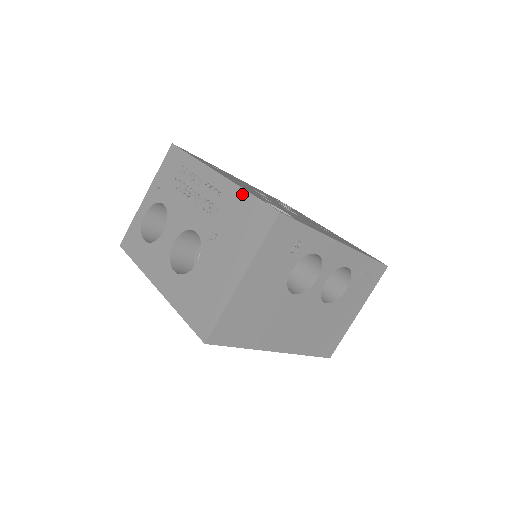
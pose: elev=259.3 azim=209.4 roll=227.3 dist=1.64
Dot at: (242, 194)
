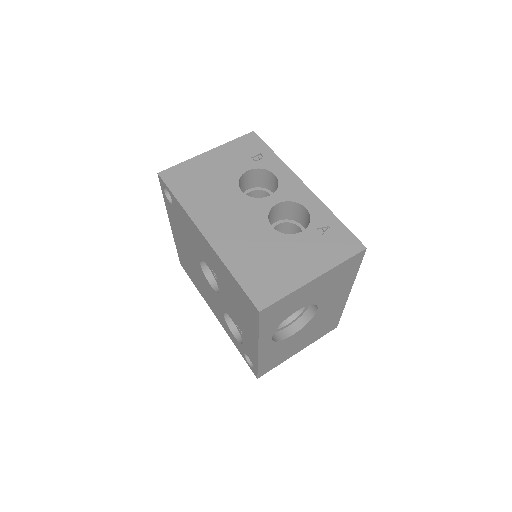
Dot at: occluded
